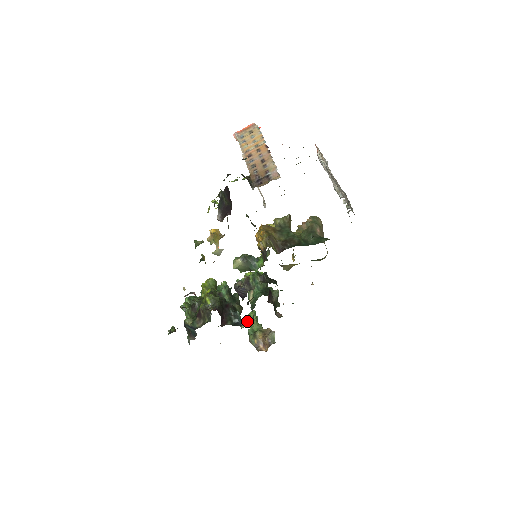
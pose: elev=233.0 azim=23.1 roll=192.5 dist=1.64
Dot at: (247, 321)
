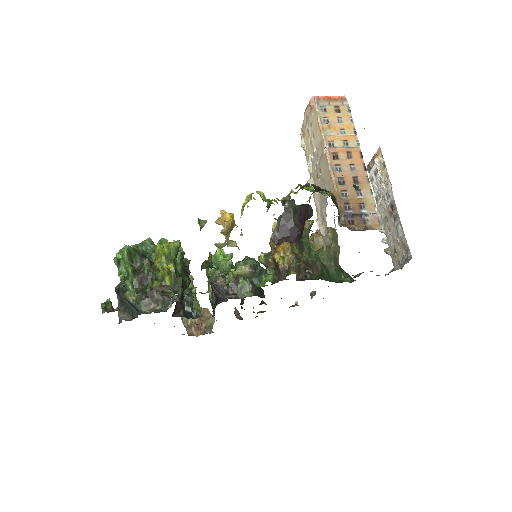
Dot at: occluded
